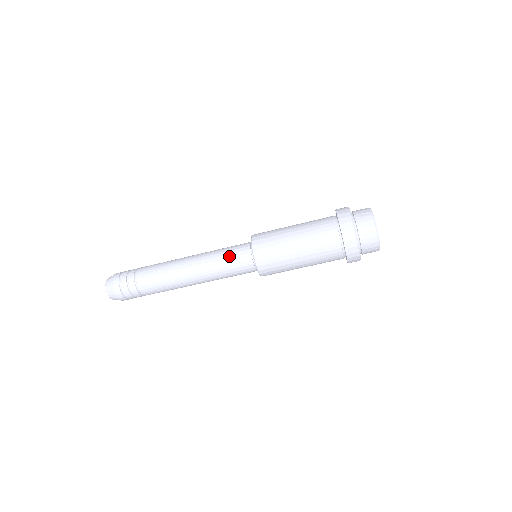
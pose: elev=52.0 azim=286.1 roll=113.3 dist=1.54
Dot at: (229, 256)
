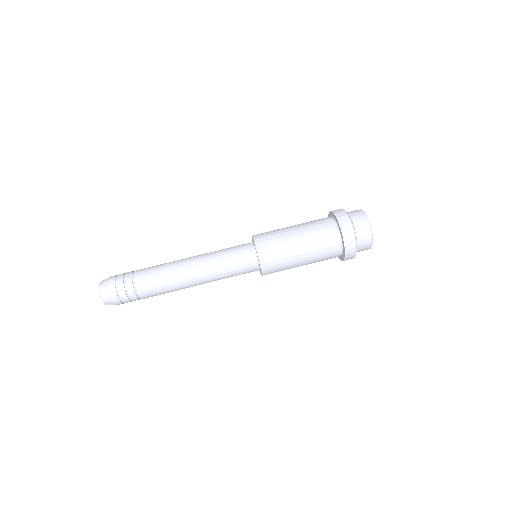
Dot at: (232, 255)
